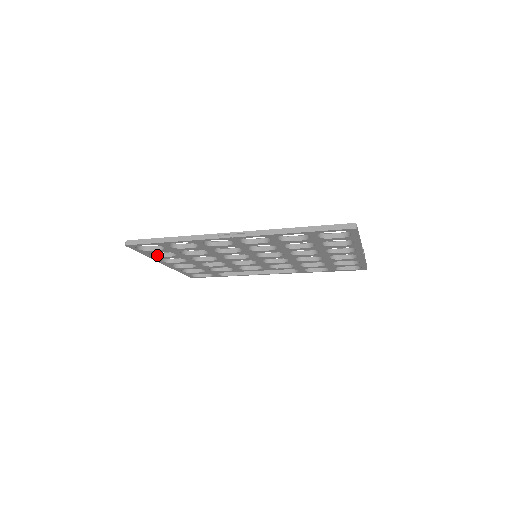
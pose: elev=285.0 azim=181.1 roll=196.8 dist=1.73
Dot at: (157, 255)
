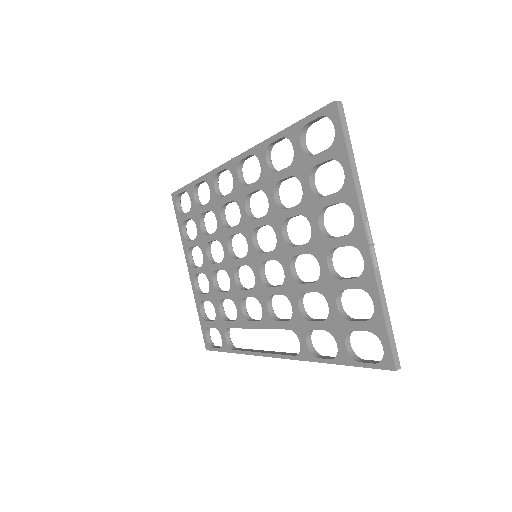
Dot at: (188, 240)
